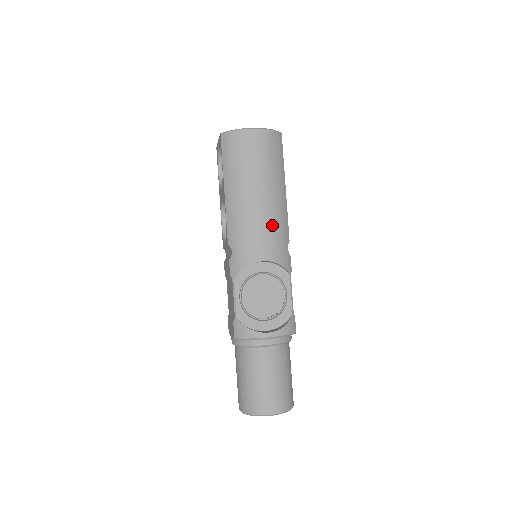
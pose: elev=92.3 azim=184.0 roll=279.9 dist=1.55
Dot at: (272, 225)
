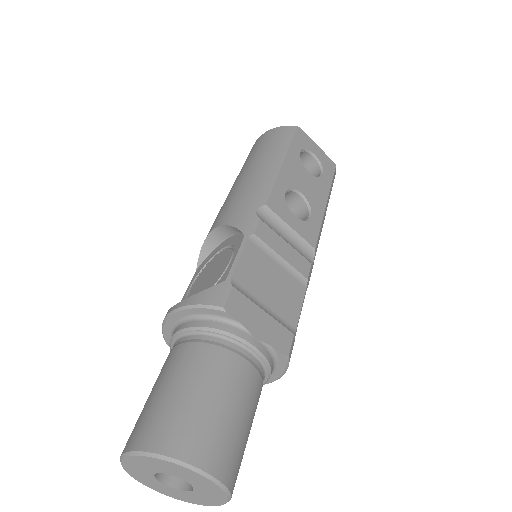
Dot at: (240, 193)
